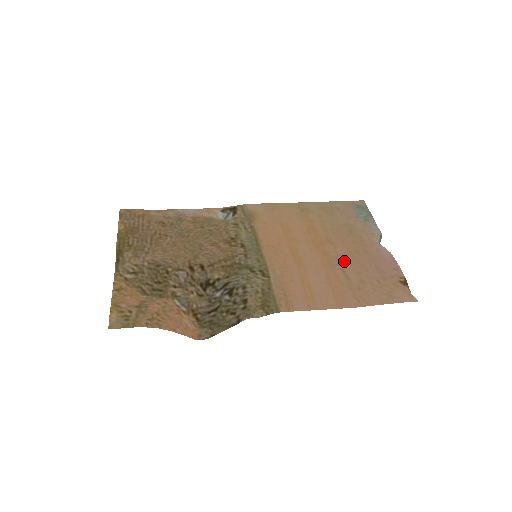
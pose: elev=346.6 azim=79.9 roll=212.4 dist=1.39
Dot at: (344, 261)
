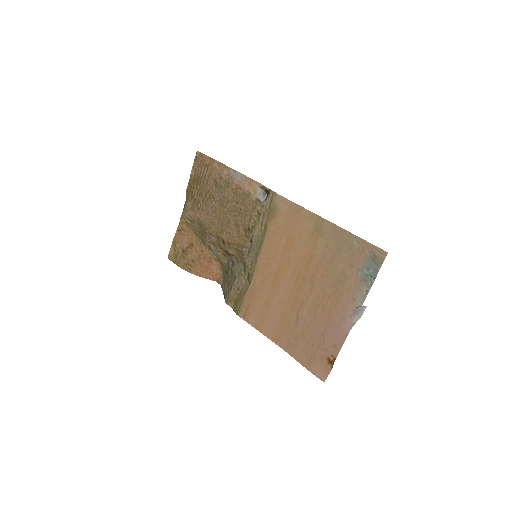
Dot at: (305, 309)
